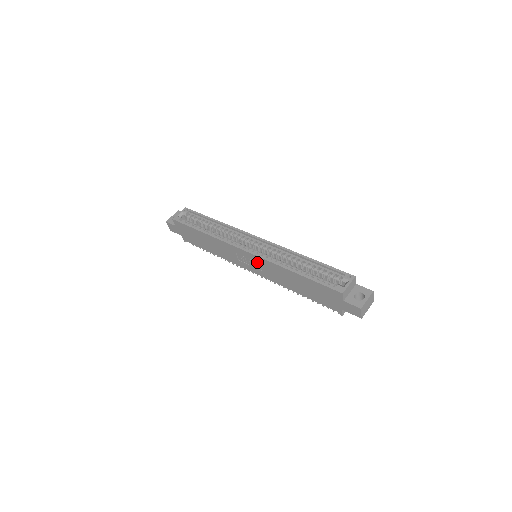
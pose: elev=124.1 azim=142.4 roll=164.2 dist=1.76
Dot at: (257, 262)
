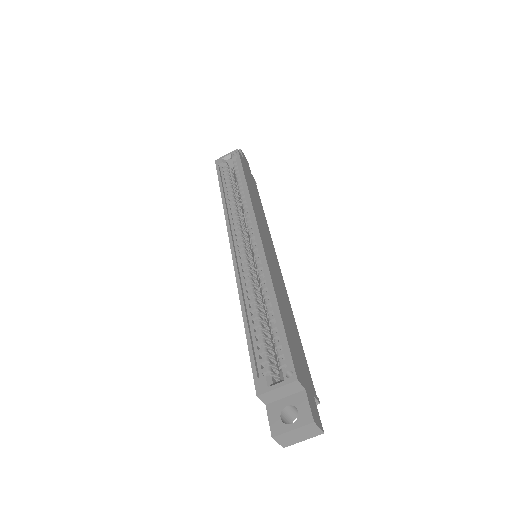
Dot at: occluded
